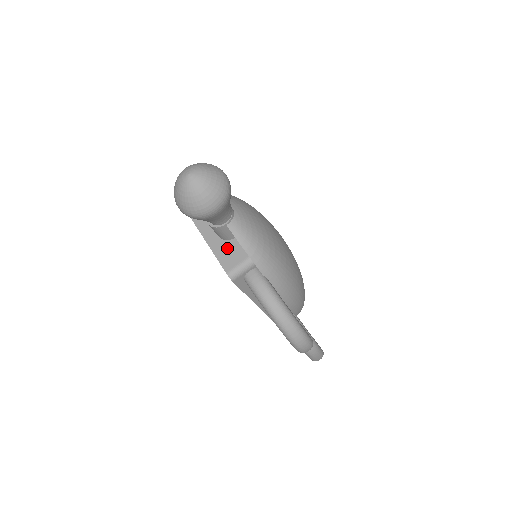
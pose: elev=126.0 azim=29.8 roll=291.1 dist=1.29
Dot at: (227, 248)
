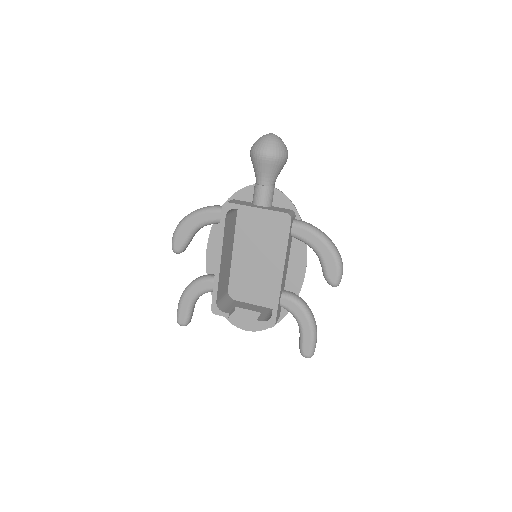
Dot at: (273, 208)
